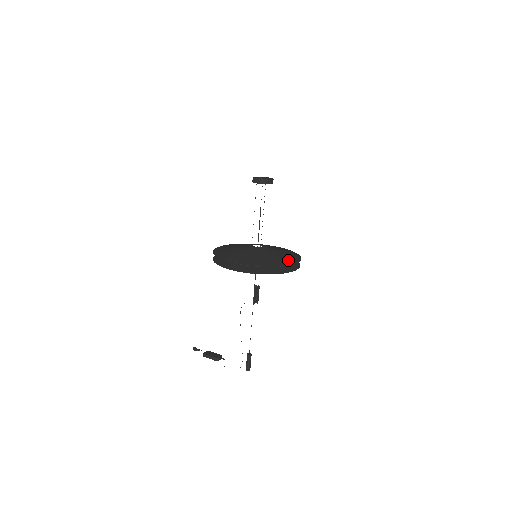
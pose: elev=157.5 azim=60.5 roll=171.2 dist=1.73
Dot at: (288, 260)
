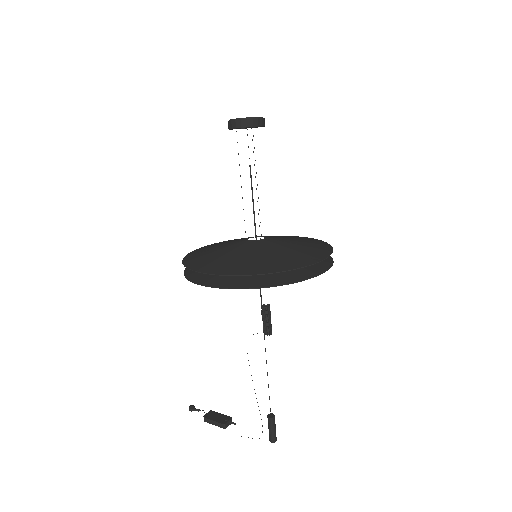
Dot at: (308, 256)
